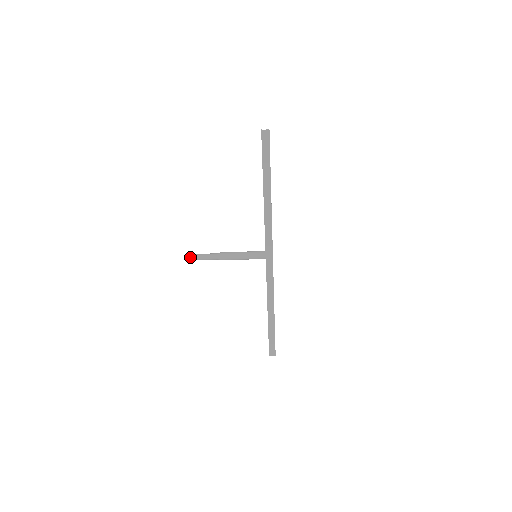
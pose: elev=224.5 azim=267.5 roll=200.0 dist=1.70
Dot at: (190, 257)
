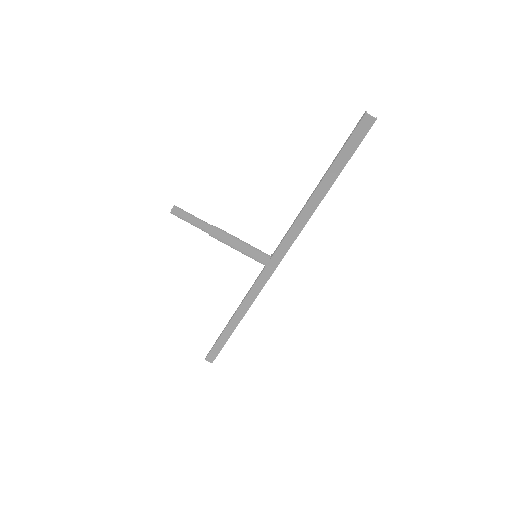
Dot at: (174, 211)
